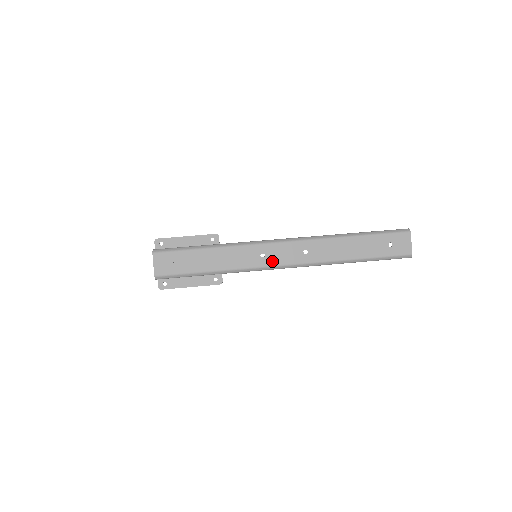
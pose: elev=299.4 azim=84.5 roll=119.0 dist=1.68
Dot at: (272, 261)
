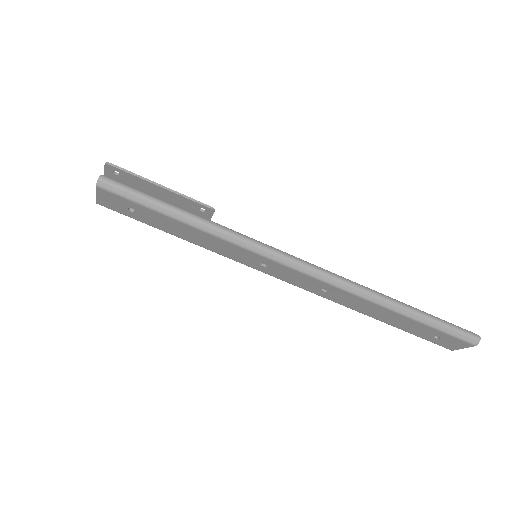
Dot at: (273, 273)
